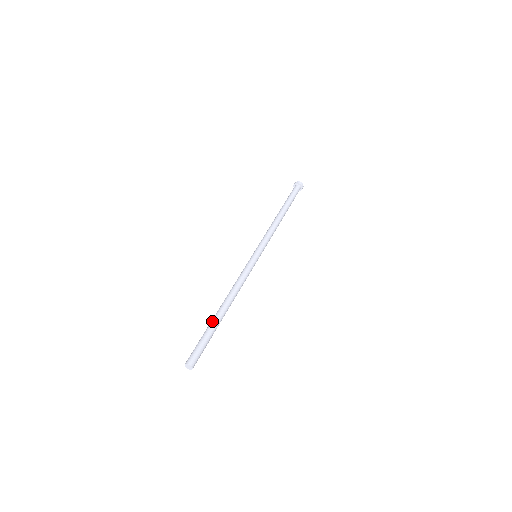
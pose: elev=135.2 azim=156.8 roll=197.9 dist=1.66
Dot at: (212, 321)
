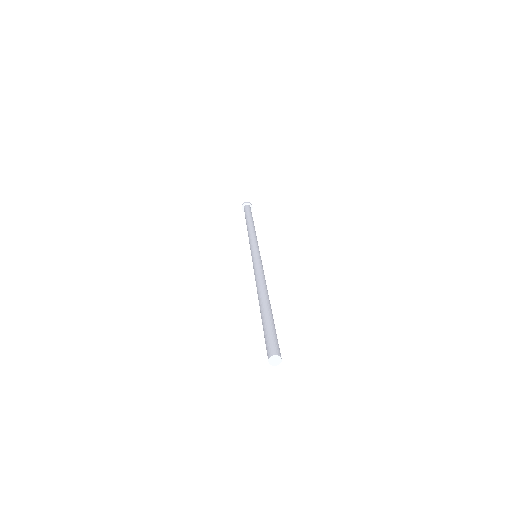
Dot at: (267, 310)
